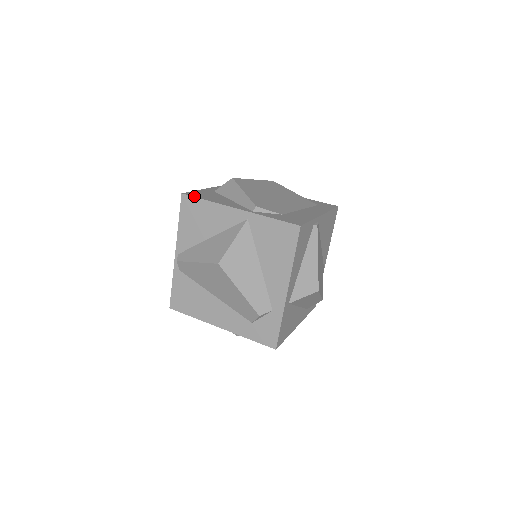
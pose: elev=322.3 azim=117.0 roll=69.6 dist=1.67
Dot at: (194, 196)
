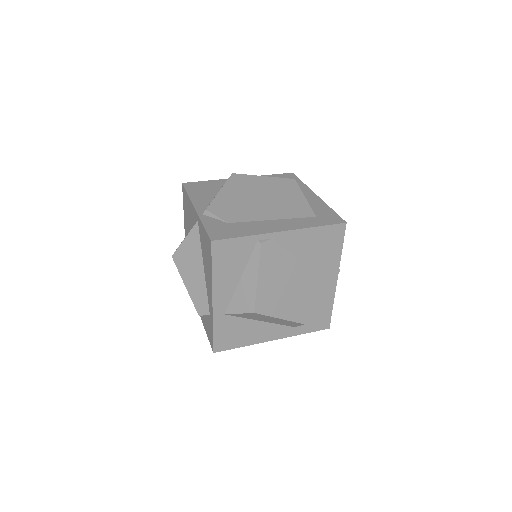
Dot at: (186, 188)
